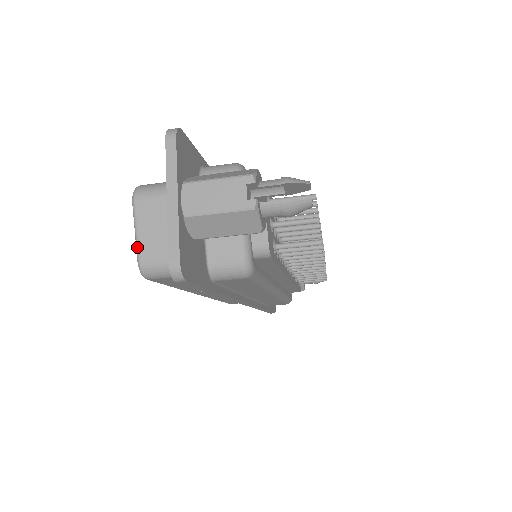
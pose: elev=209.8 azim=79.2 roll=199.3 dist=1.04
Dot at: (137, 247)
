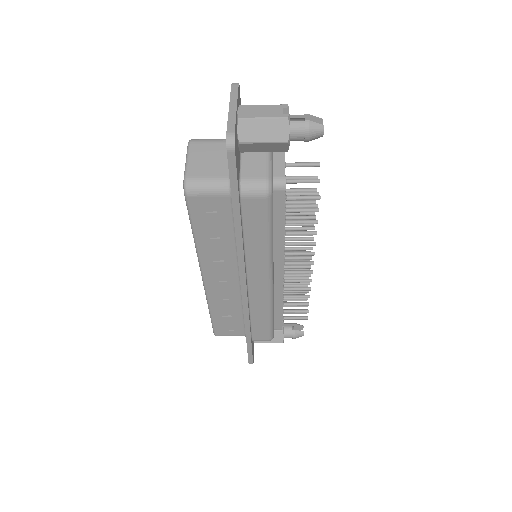
Dot at: (186, 169)
